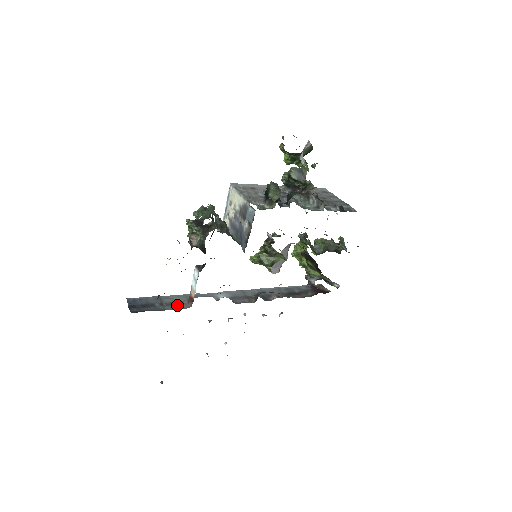
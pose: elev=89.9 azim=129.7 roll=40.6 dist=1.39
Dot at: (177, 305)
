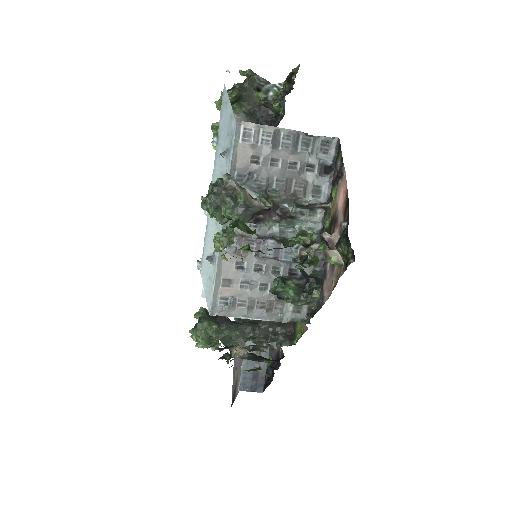
Dot at: occluded
